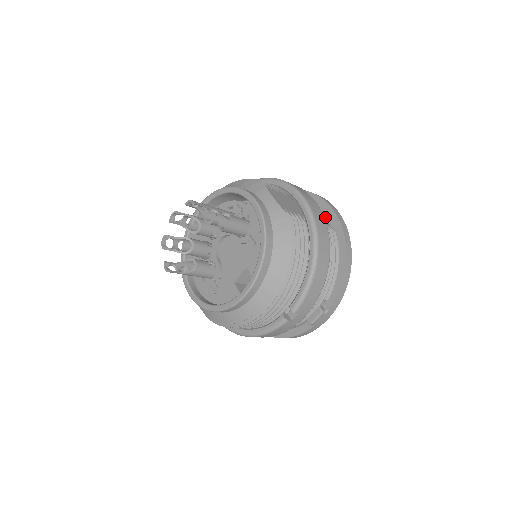
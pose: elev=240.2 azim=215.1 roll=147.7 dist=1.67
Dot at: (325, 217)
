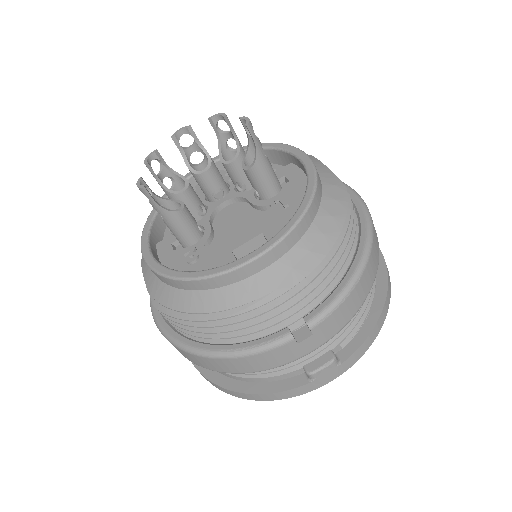
Dot at: occluded
